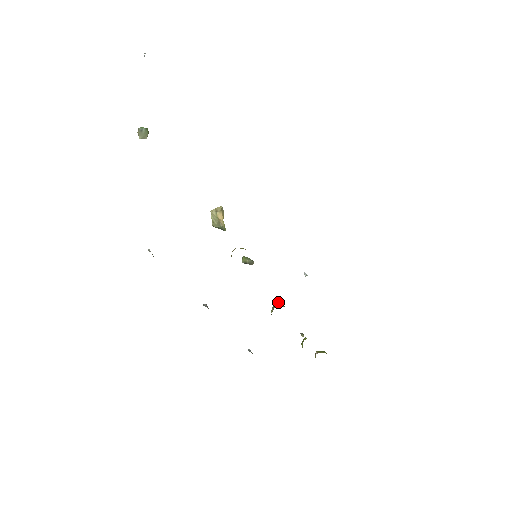
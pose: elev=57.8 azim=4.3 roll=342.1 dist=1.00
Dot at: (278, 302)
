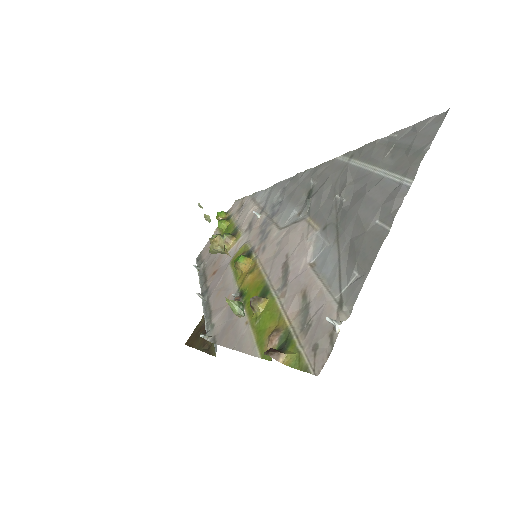
Dot at: (209, 221)
